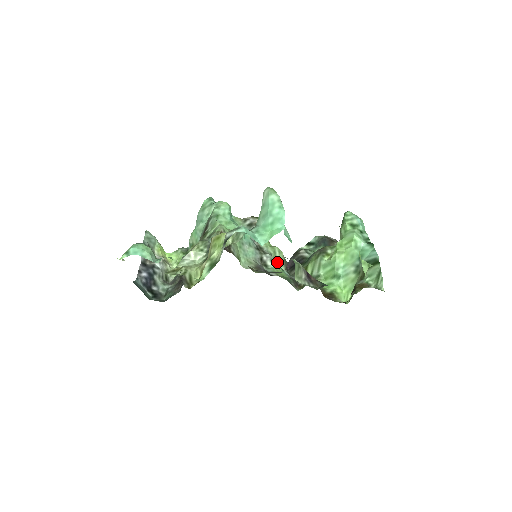
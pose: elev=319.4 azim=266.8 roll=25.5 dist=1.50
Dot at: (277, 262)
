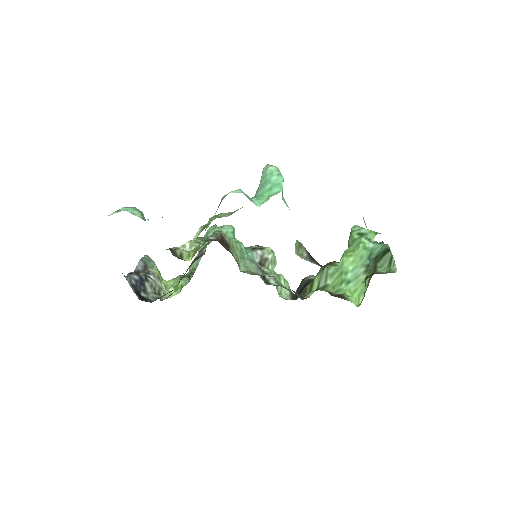
Dot at: (282, 290)
